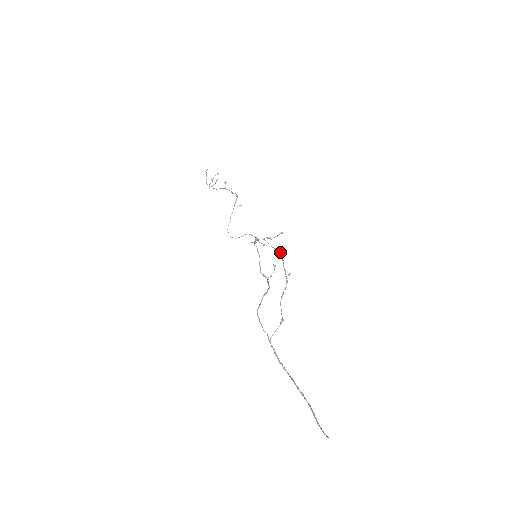
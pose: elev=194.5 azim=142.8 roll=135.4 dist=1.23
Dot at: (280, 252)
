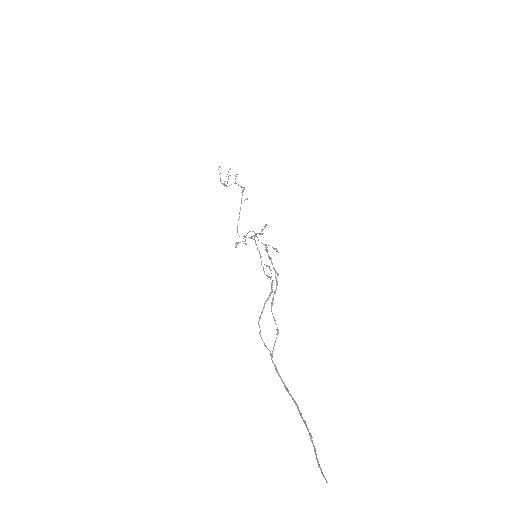
Dot at: occluded
